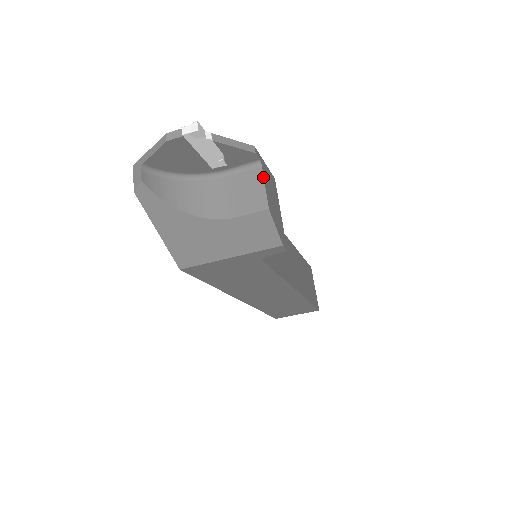
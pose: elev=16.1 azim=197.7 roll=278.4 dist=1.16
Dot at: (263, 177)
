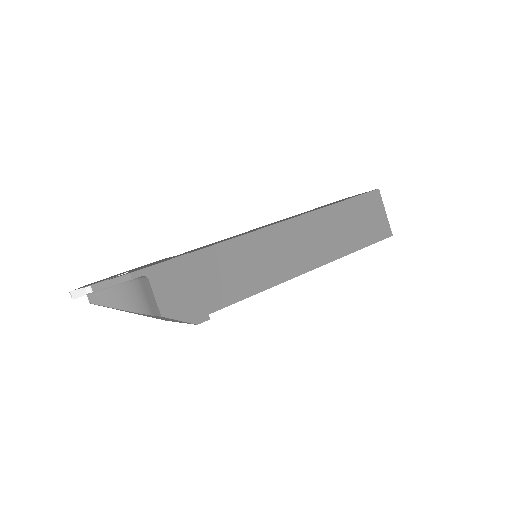
Dot at: (151, 289)
